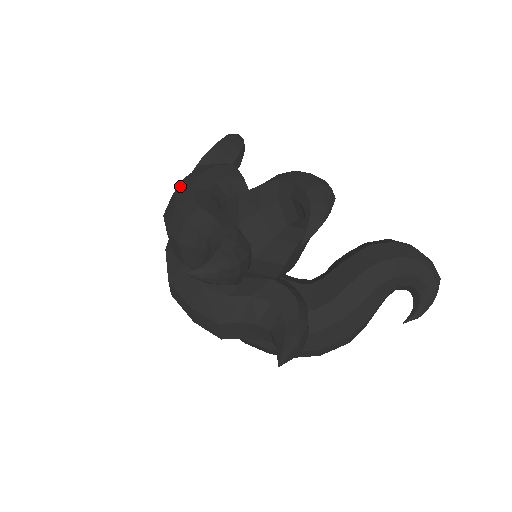
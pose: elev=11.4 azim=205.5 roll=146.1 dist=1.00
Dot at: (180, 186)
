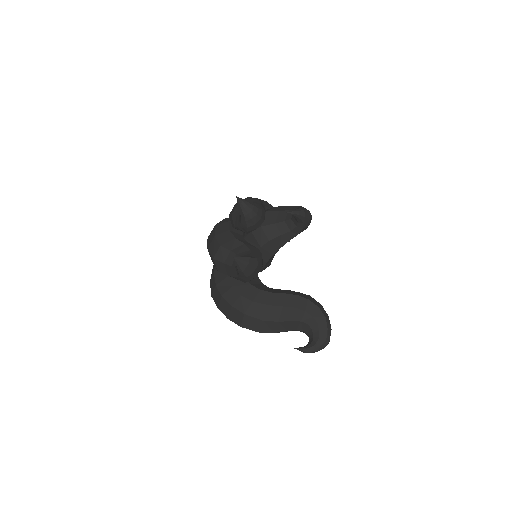
Dot at: occluded
